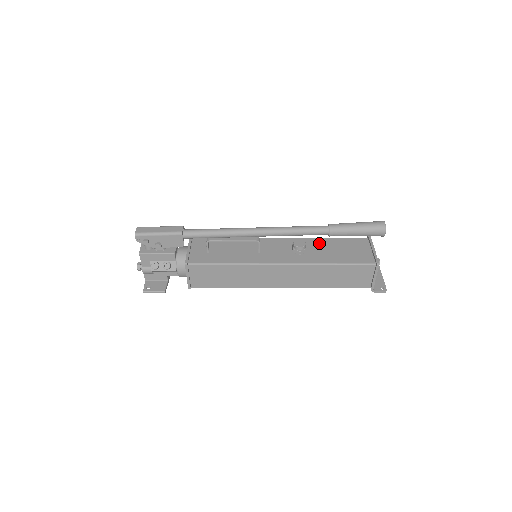
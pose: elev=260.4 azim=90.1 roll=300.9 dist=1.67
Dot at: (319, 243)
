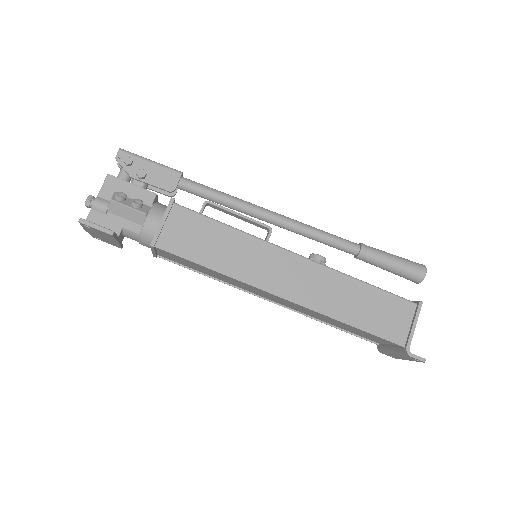
Dot at: occluded
